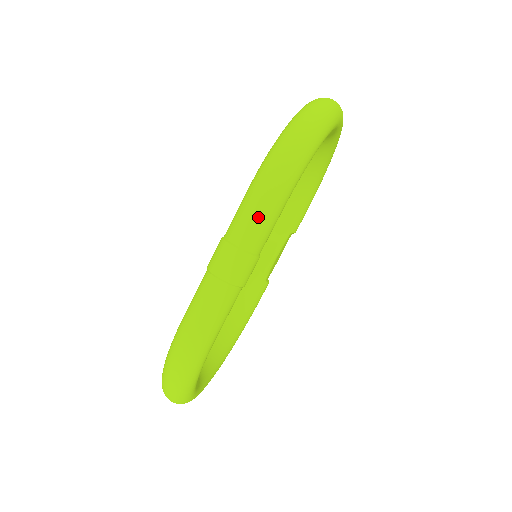
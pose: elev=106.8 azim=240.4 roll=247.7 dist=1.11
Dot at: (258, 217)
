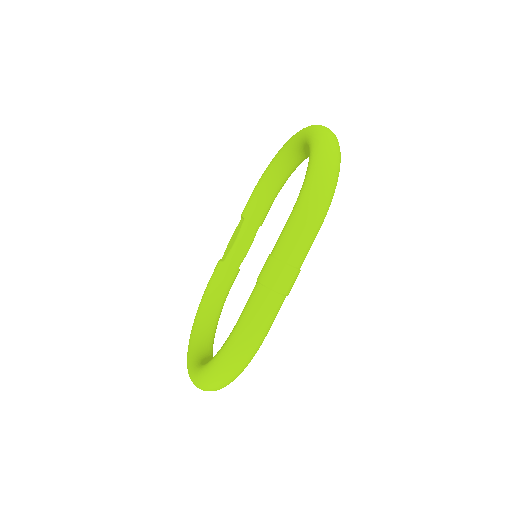
Dot at: (307, 241)
